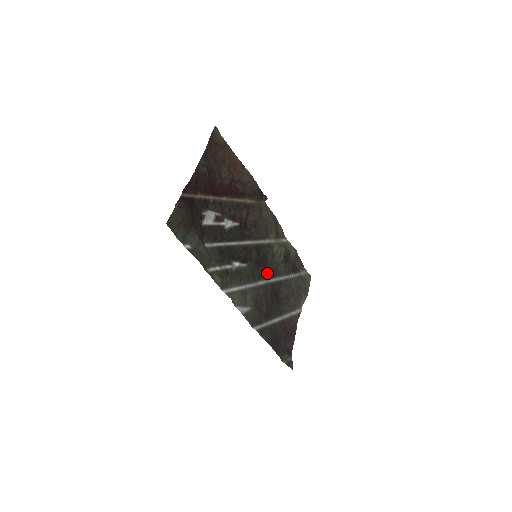
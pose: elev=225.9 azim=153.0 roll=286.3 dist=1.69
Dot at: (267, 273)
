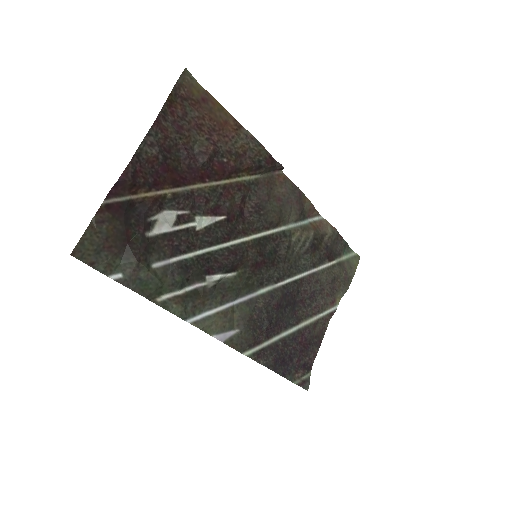
Dot at: (276, 274)
